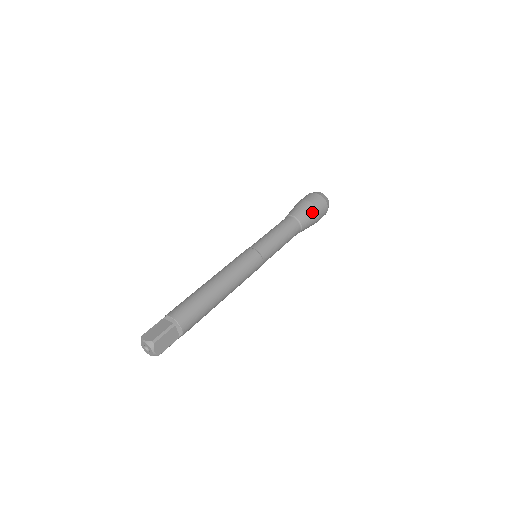
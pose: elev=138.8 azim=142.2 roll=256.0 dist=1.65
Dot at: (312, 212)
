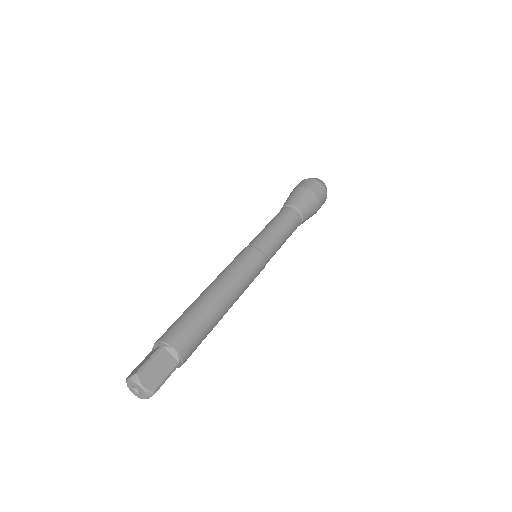
Dot at: (305, 194)
